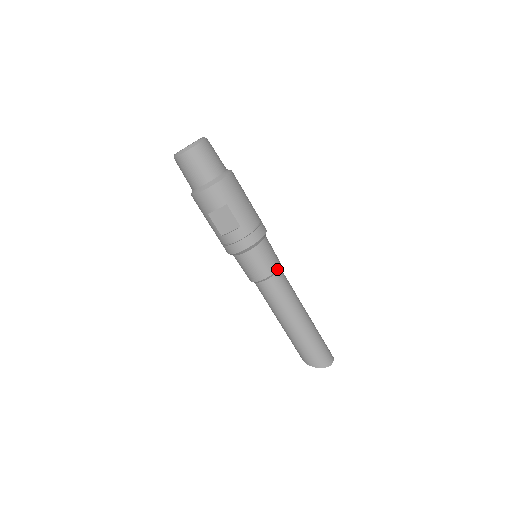
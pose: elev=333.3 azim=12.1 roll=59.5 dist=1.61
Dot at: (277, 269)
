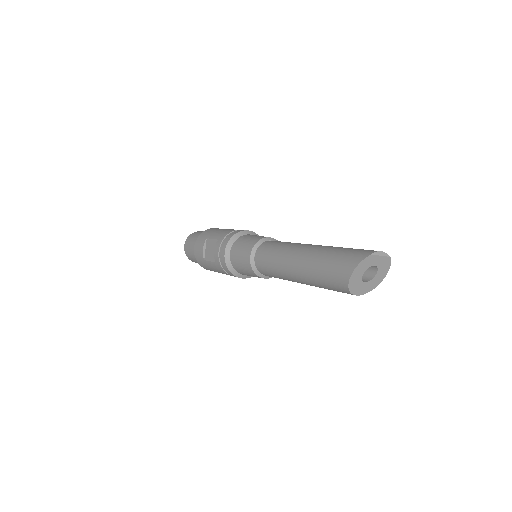
Dot at: (262, 239)
